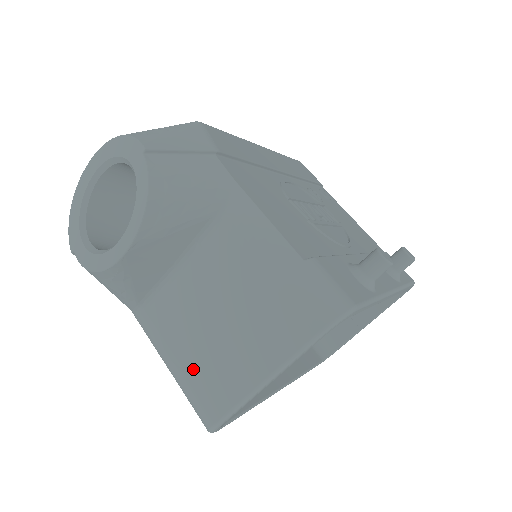
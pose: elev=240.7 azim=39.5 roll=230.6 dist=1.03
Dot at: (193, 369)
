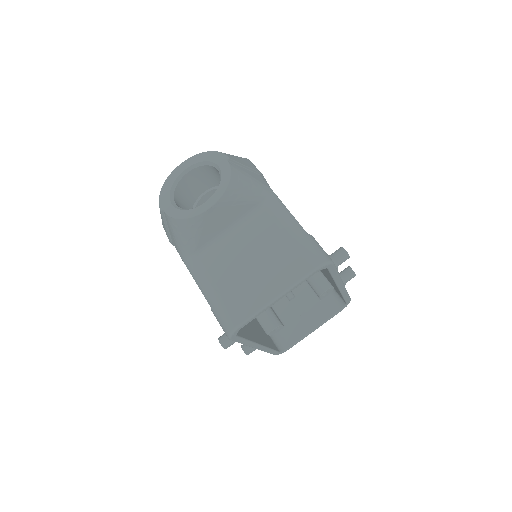
Dot at: (228, 291)
